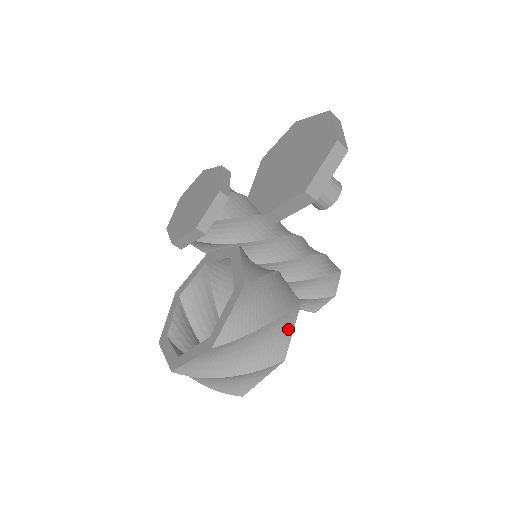
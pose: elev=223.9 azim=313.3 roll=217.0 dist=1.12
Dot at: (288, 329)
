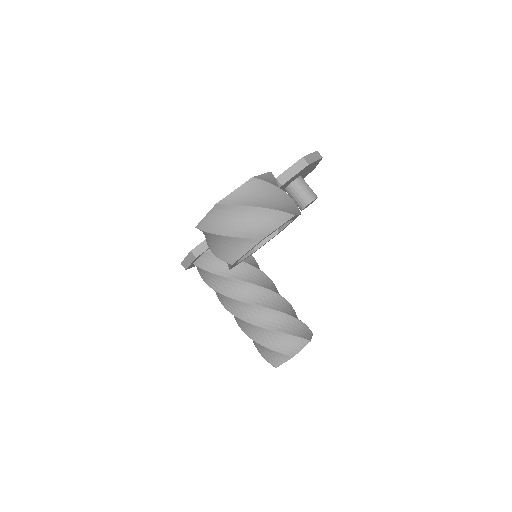
Dot at: (295, 211)
